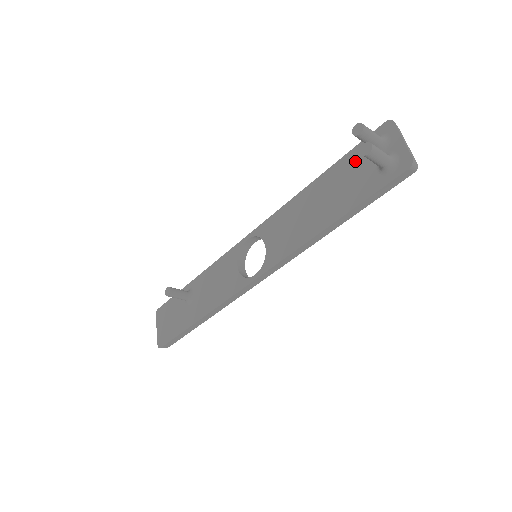
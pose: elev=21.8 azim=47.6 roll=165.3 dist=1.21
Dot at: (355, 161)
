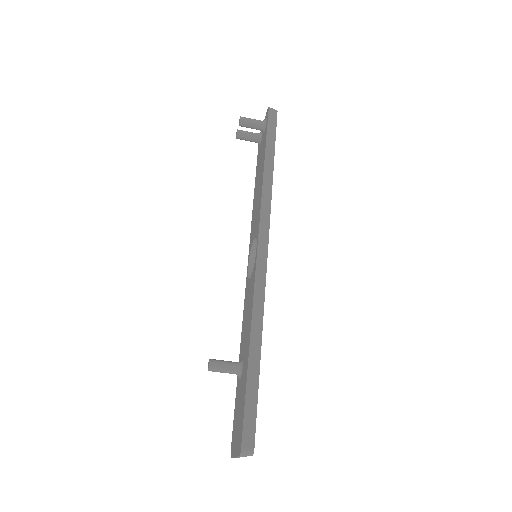
Dot at: (259, 156)
